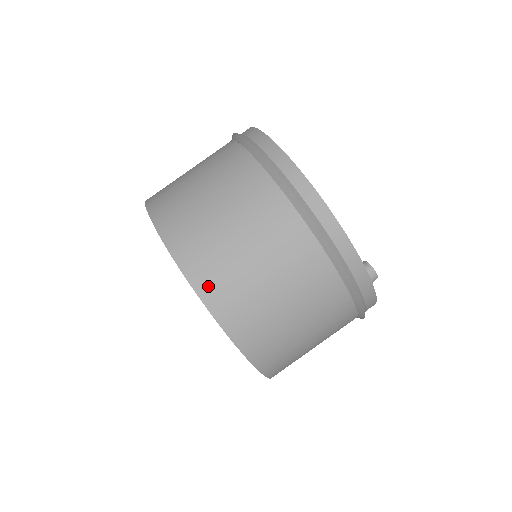
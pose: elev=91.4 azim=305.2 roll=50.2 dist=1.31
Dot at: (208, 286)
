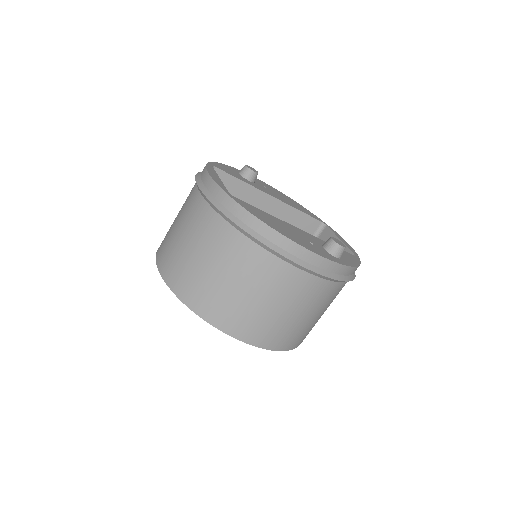
Dot at: (203, 308)
